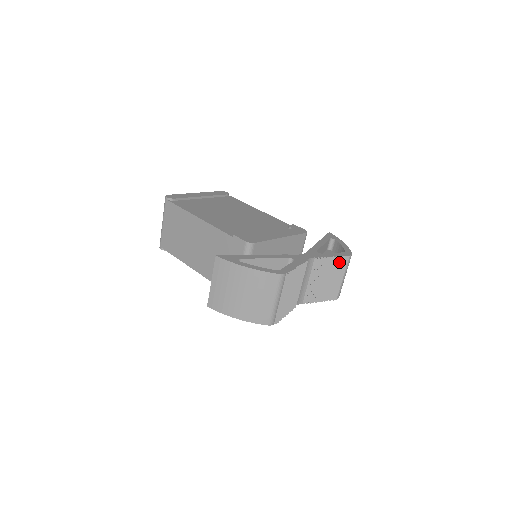
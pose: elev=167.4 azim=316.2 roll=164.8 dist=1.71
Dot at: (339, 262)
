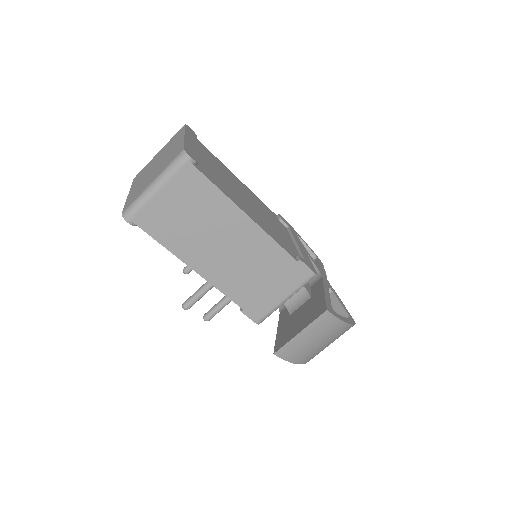
Dot at: occluded
